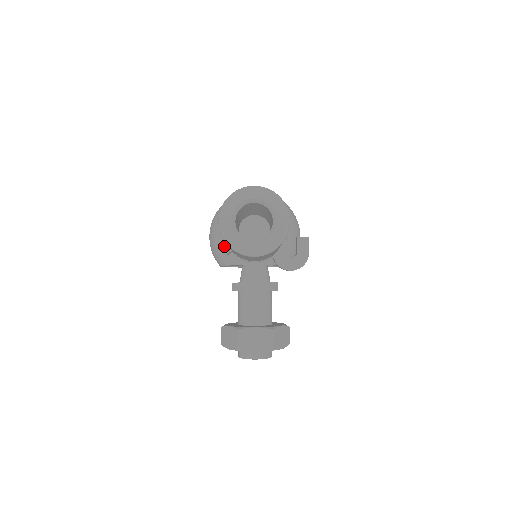
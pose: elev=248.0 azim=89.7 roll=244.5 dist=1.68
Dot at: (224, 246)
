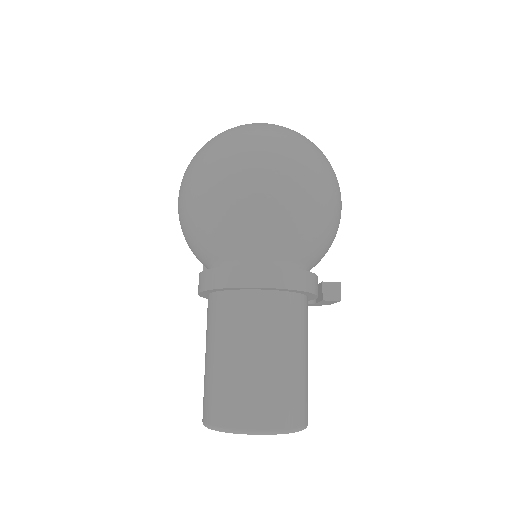
Dot at: (207, 298)
